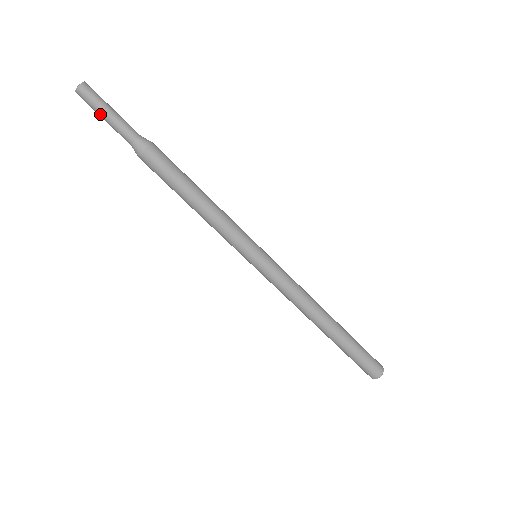
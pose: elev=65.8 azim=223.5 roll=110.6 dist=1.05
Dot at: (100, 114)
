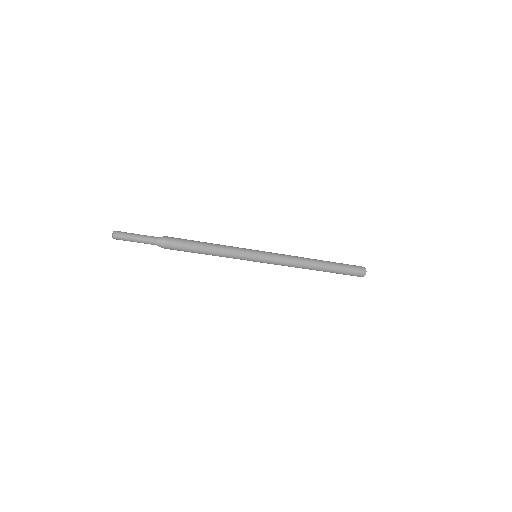
Dot at: (132, 241)
